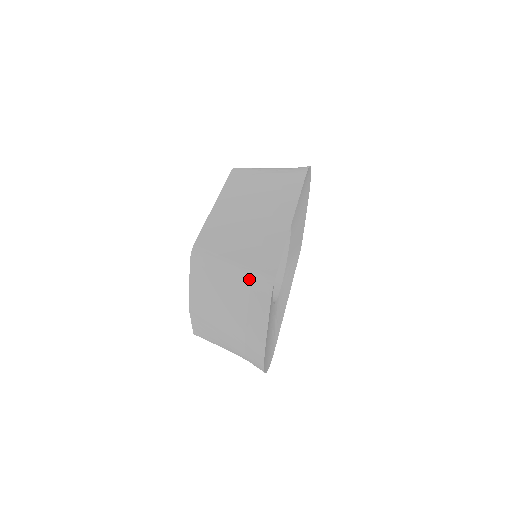
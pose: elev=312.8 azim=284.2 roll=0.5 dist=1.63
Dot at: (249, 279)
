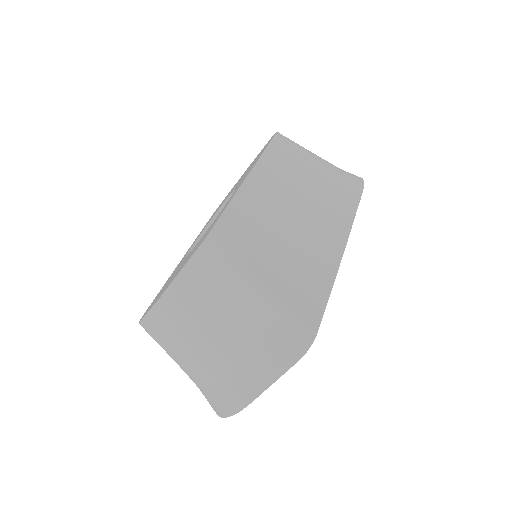
Dot at: (278, 317)
